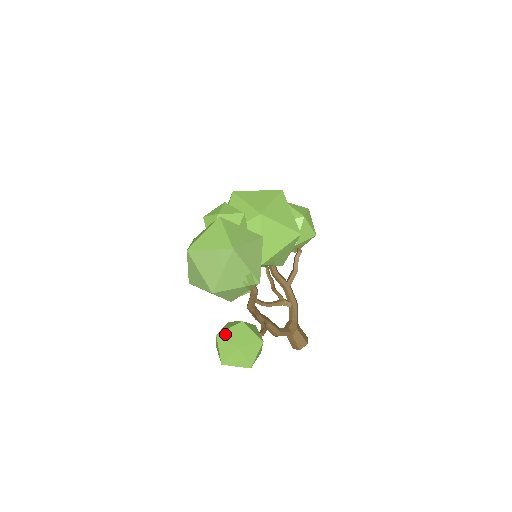
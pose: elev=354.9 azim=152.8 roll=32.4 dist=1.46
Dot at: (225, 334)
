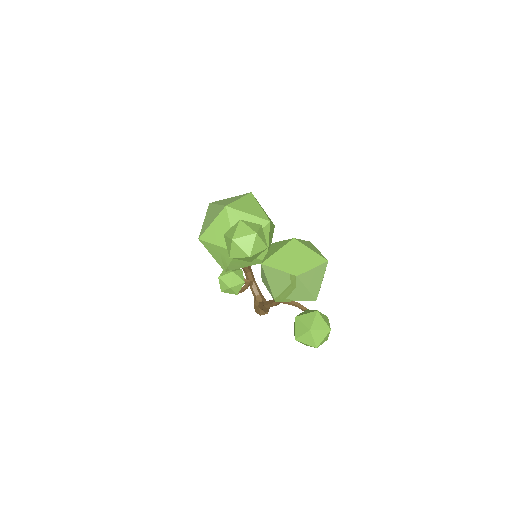
Dot at: (315, 326)
